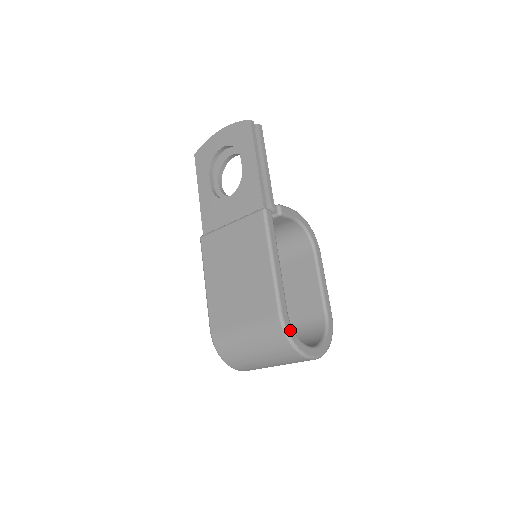
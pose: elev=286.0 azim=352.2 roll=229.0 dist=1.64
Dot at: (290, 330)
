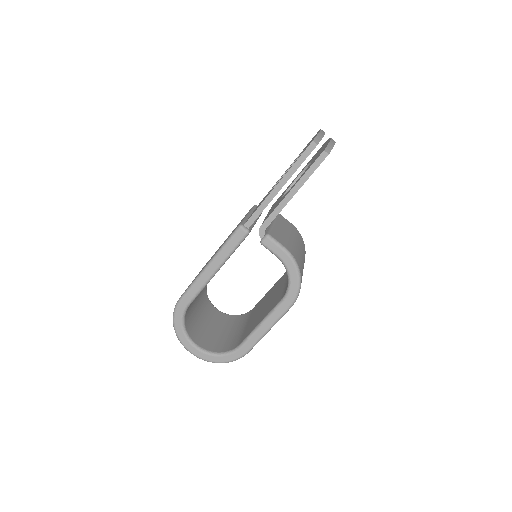
Dot at: (178, 316)
